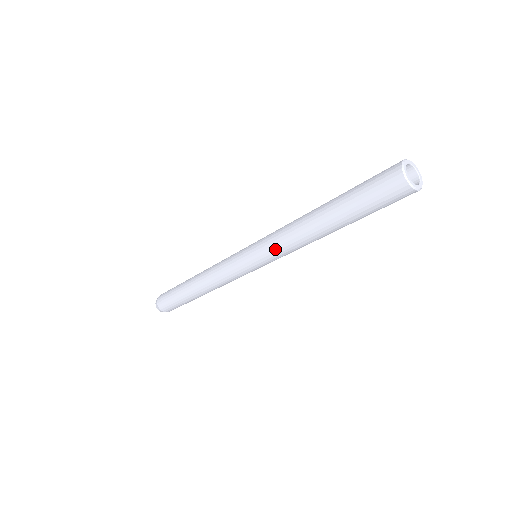
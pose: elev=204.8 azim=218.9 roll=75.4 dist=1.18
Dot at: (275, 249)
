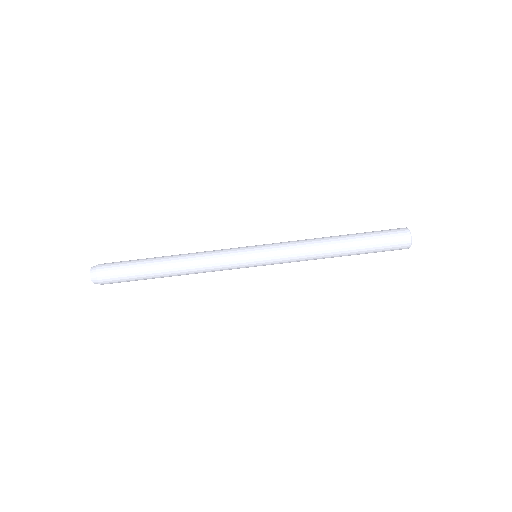
Dot at: (288, 245)
